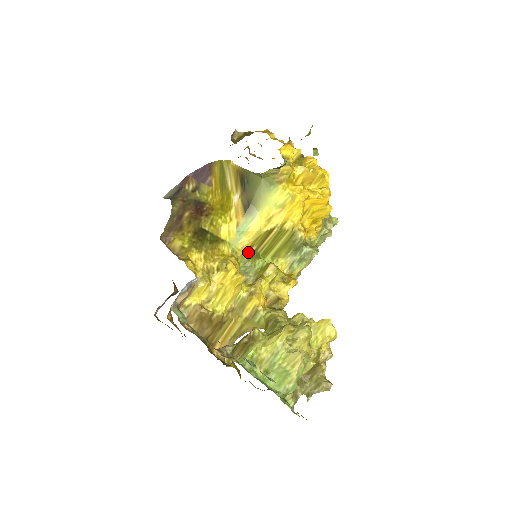
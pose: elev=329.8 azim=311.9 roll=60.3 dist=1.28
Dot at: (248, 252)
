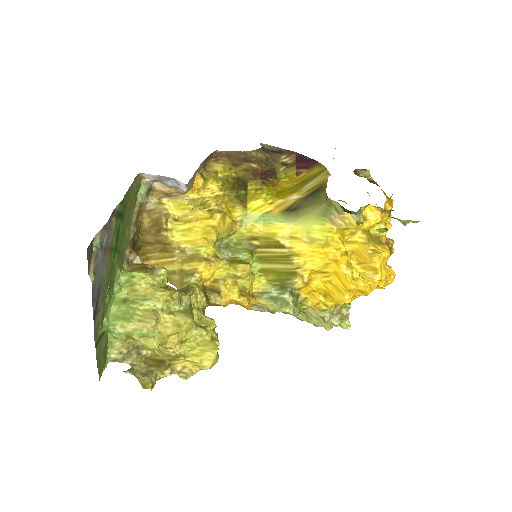
Dot at: (250, 239)
